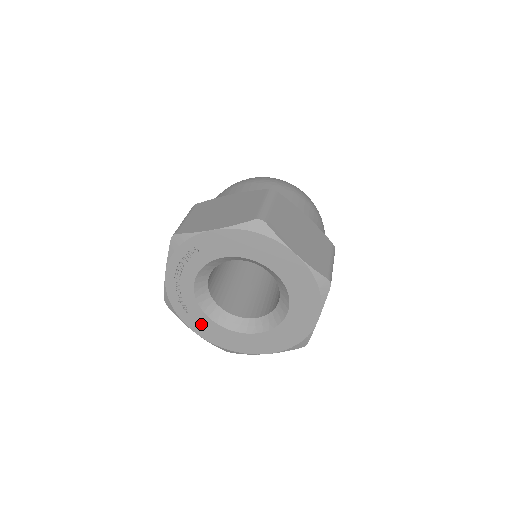
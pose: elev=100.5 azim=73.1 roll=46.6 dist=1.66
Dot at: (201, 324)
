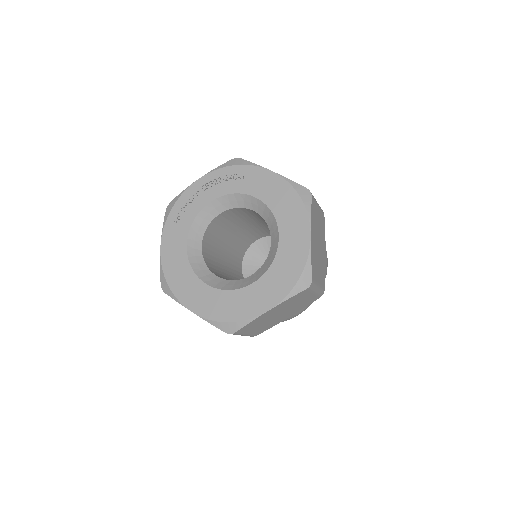
Dot at: (174, 241)
